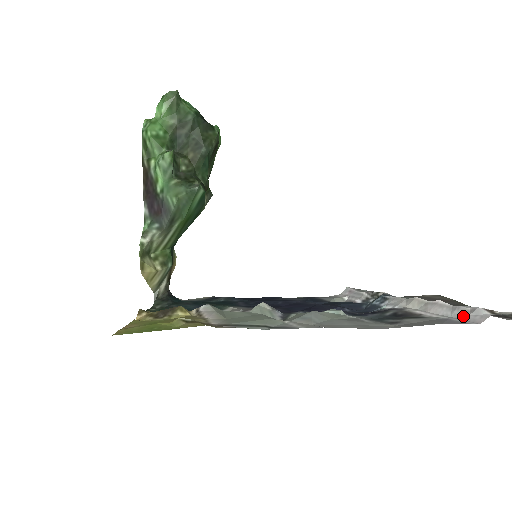
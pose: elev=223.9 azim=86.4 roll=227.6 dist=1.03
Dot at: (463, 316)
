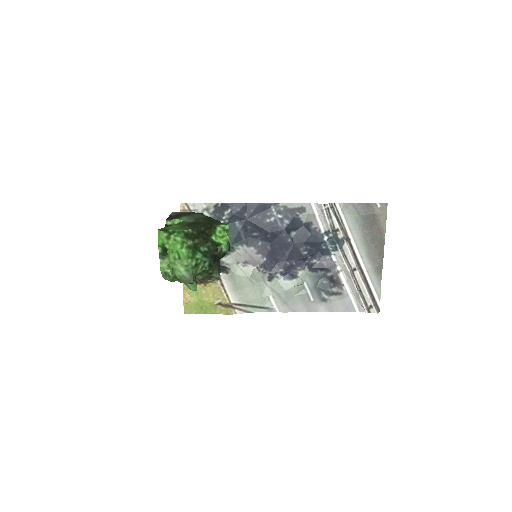
Dot at: (358, 302)
